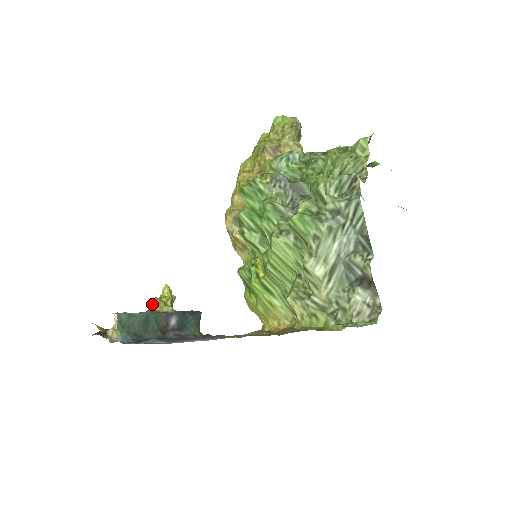
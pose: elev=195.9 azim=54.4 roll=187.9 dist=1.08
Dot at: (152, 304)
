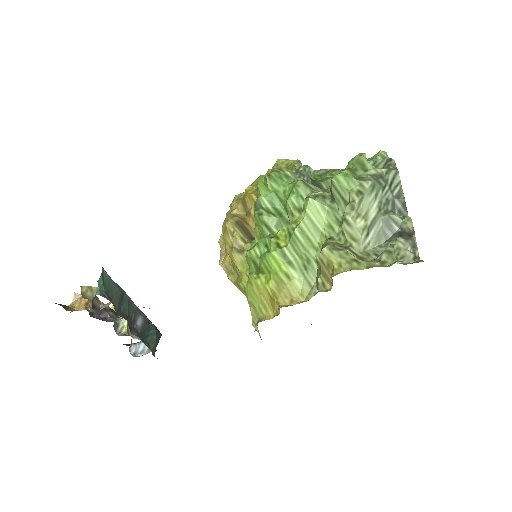
Dot at: (111, 307)
